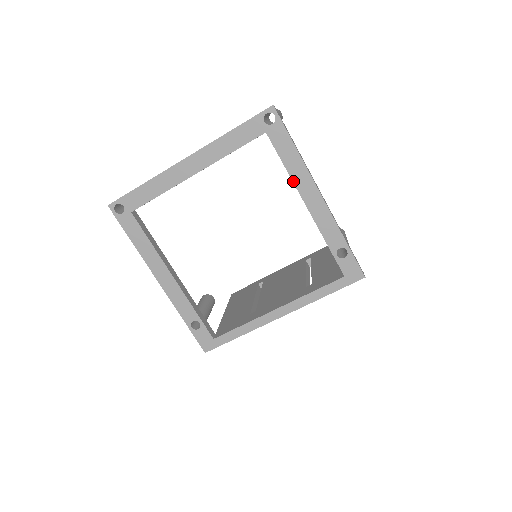
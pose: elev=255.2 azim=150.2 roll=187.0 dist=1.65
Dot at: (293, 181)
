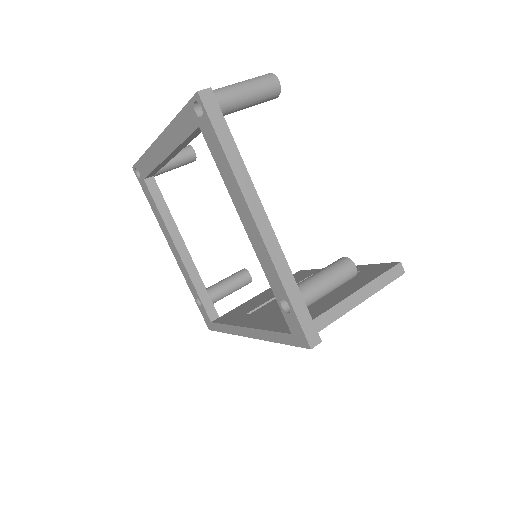
Dot at: (231, 196)
